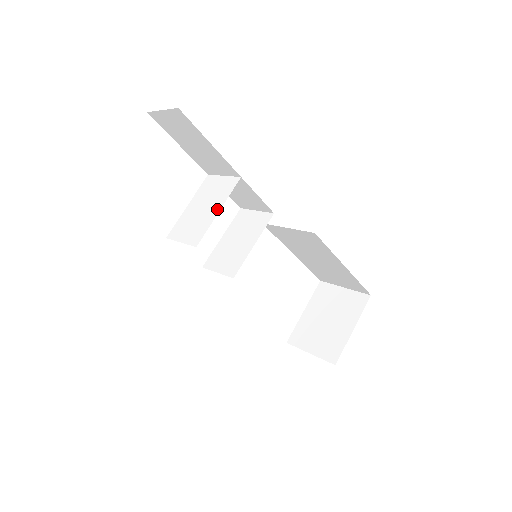
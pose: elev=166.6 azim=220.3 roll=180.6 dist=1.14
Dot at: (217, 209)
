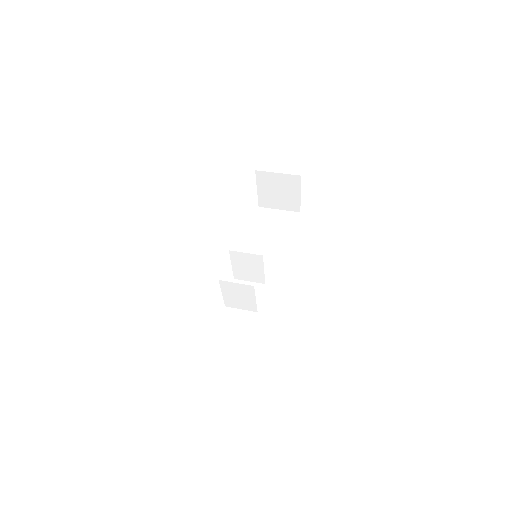
Dot at: (253, 299)
